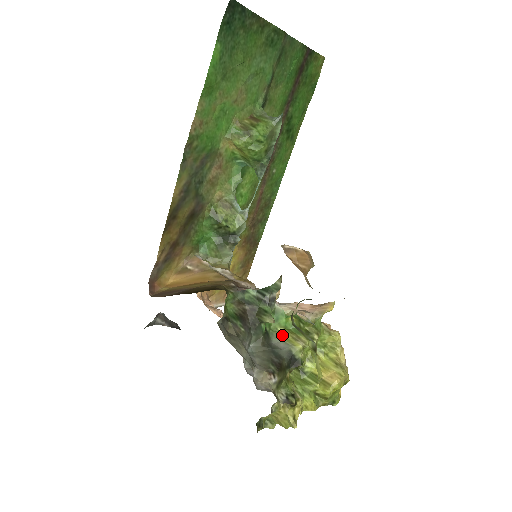
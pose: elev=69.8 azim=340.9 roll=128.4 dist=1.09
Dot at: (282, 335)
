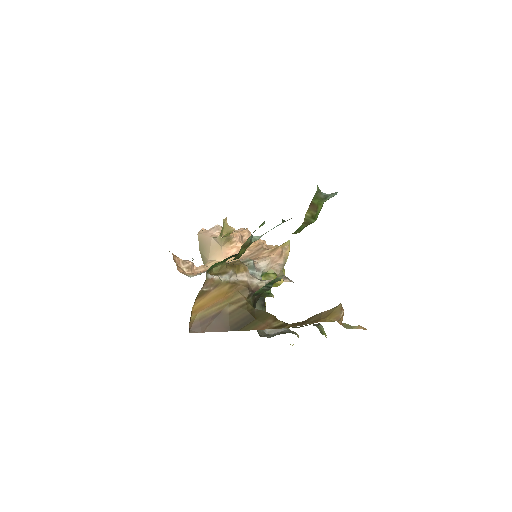
Dot at: occluded
